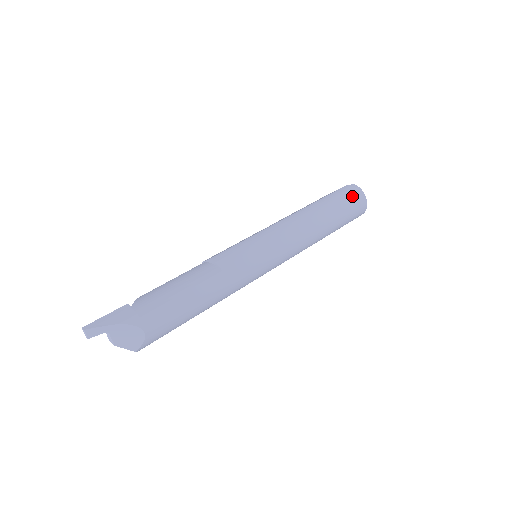
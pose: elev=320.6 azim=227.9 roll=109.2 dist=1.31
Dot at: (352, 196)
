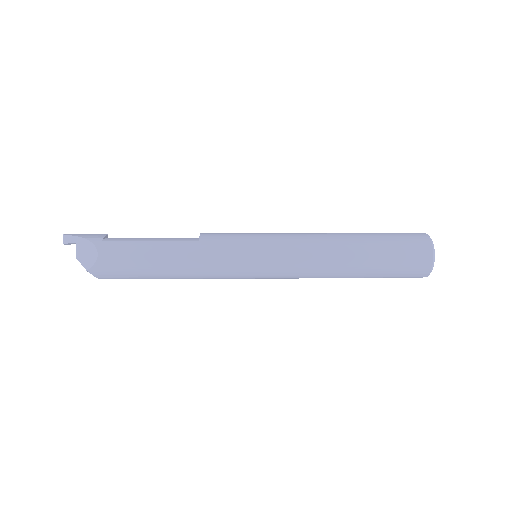
Dot at: (410, 239)
